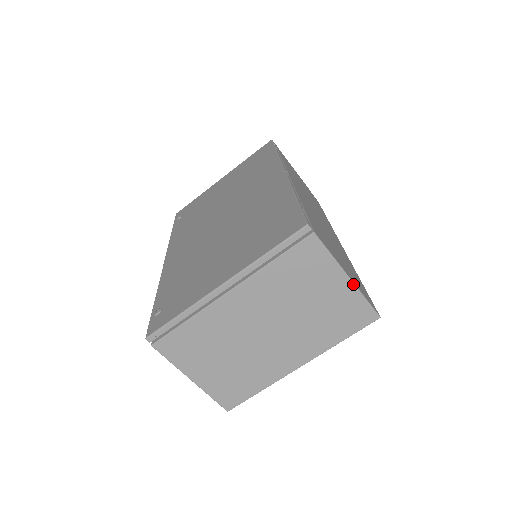
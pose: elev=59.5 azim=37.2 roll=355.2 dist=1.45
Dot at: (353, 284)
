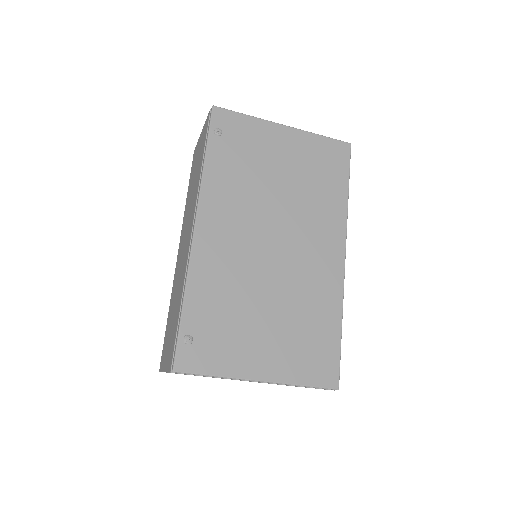
Dot at: occluded
